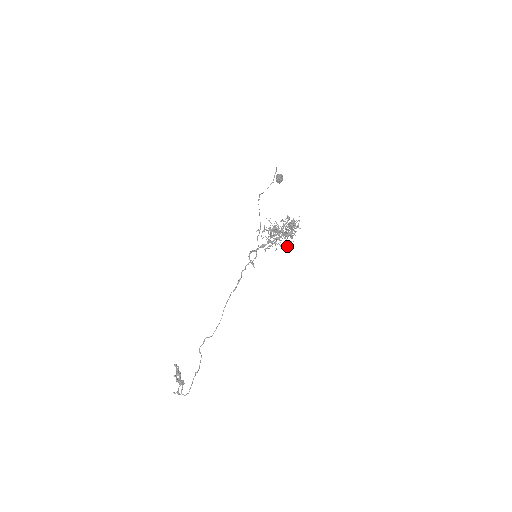
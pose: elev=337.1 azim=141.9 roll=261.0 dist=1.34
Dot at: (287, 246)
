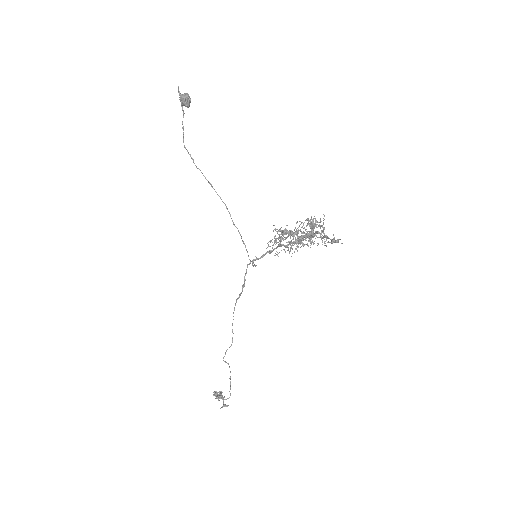
Dot at: occluded
